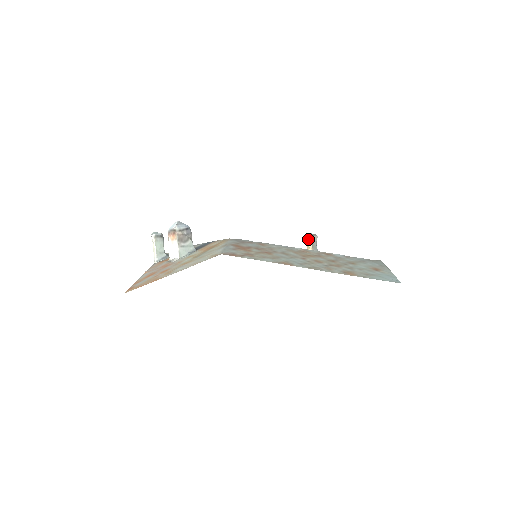
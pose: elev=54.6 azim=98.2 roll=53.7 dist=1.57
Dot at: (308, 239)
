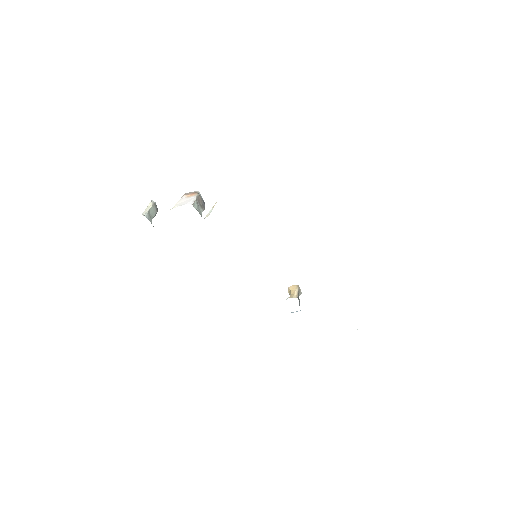
Dot at: (295, 287)
